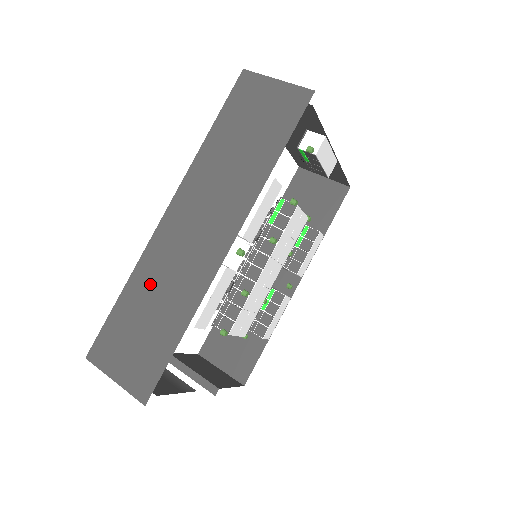
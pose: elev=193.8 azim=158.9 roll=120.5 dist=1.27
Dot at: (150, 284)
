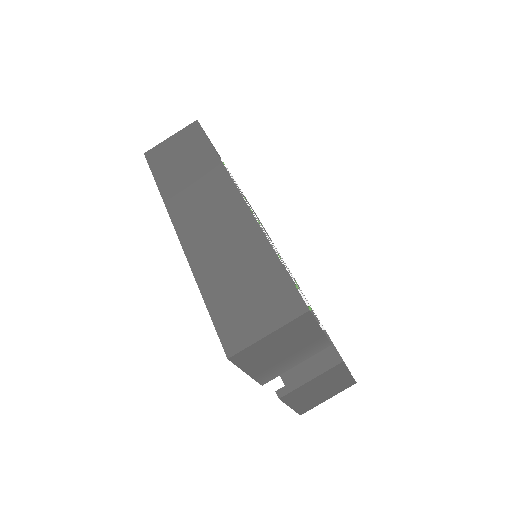
Dot at: (217, 267)
